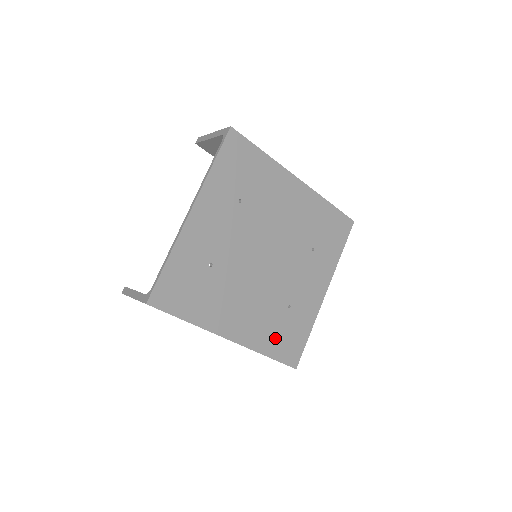
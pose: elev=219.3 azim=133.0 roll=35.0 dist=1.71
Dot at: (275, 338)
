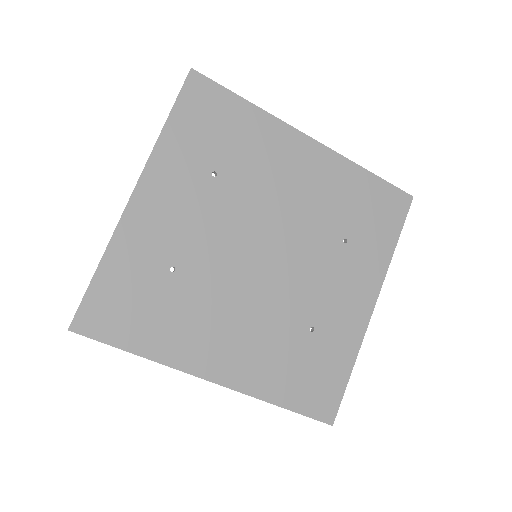
Dot at: (291, 378)
